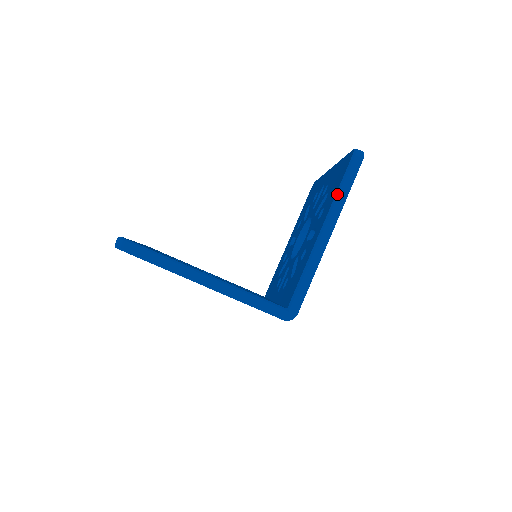
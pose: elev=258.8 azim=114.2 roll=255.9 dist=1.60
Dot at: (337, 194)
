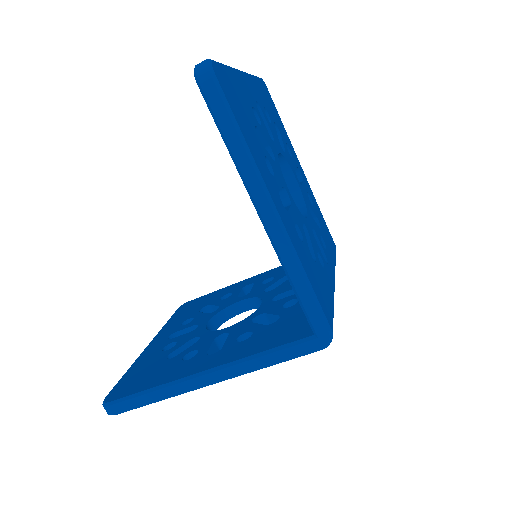
Dot at: (231, 155)
